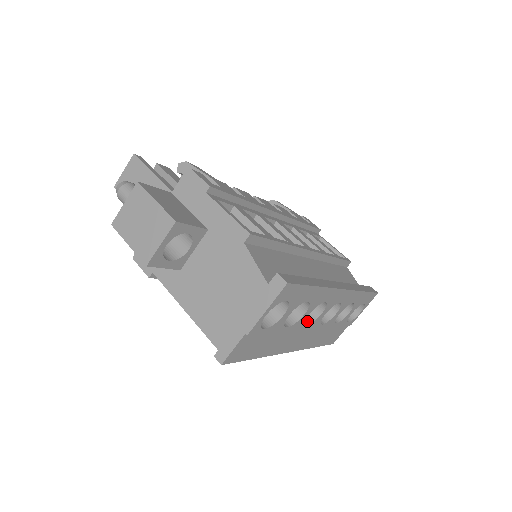
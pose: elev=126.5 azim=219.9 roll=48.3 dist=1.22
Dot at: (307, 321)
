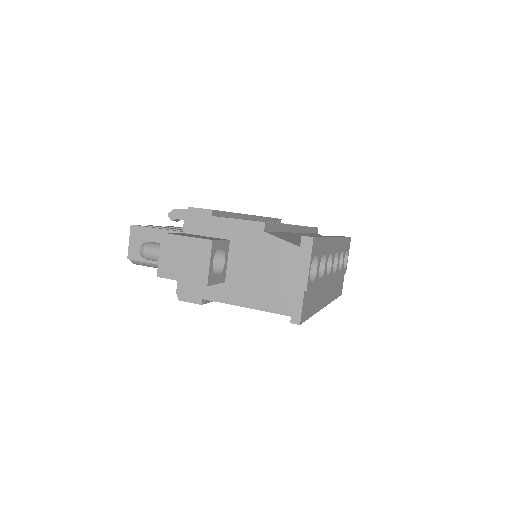
Dot at: occluded
